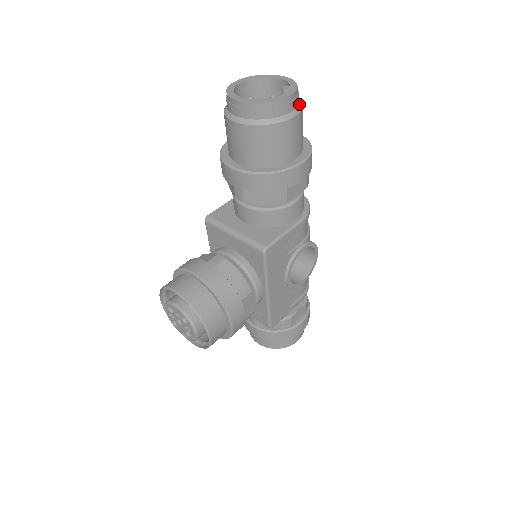
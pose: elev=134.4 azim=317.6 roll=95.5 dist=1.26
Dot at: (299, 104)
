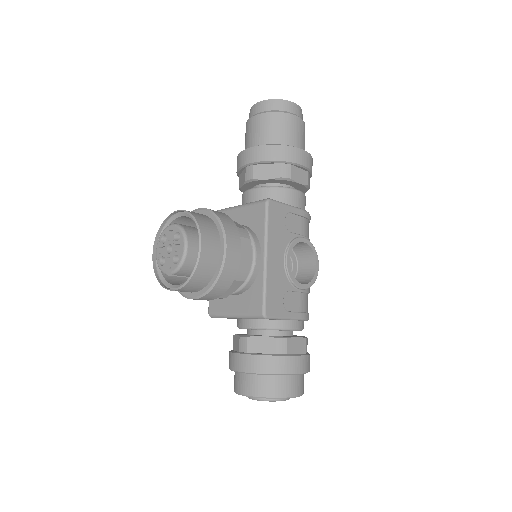
Dot at: occluded
